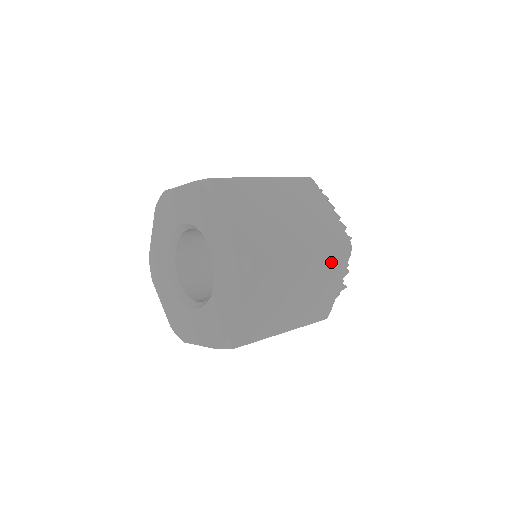
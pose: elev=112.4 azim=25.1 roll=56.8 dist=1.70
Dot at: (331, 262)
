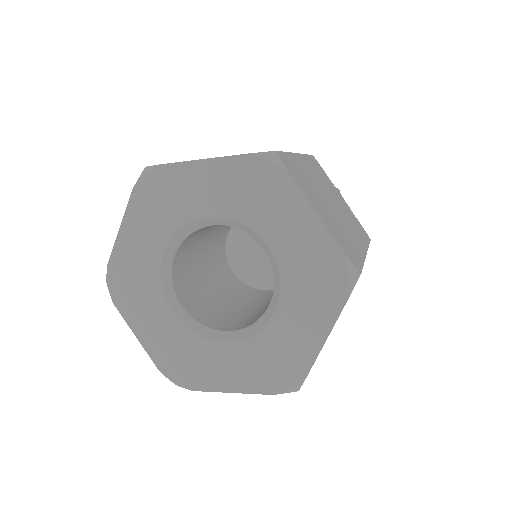
Dot at: occluded
